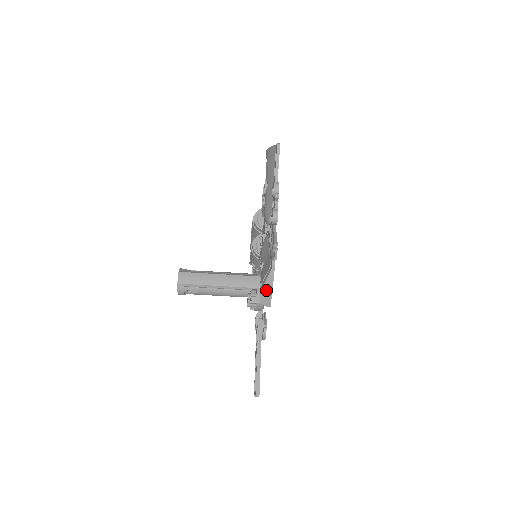
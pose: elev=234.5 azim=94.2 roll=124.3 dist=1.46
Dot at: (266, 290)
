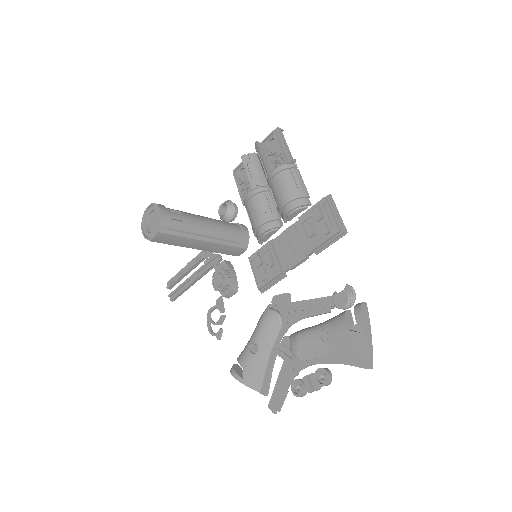
Dot at: (242, 381)
